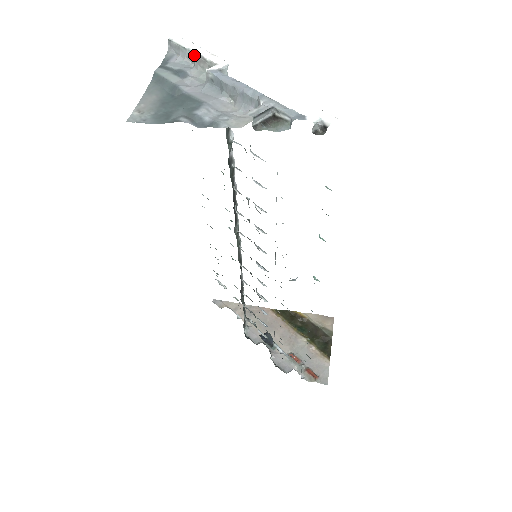
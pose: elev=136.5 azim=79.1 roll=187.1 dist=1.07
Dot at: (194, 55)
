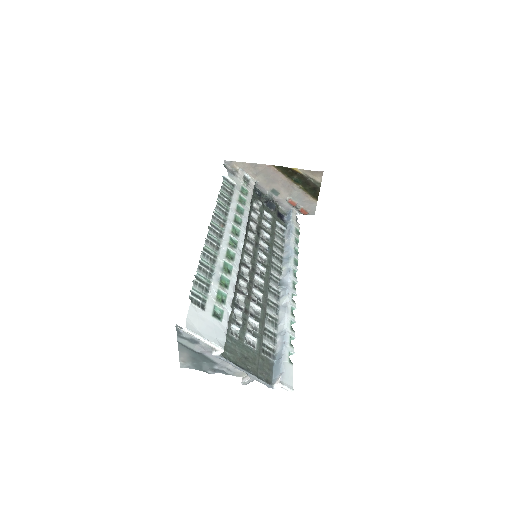
Dot at: (198, 339)
